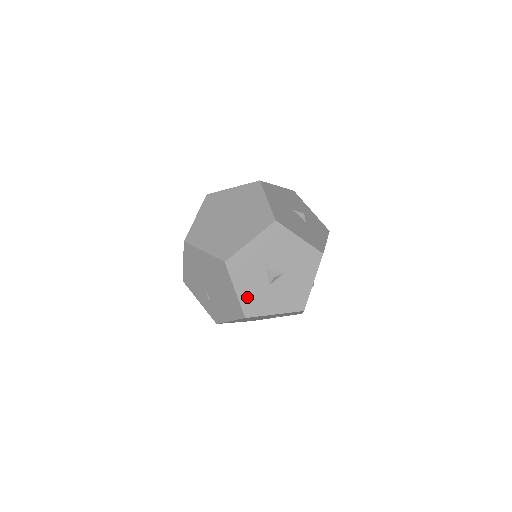
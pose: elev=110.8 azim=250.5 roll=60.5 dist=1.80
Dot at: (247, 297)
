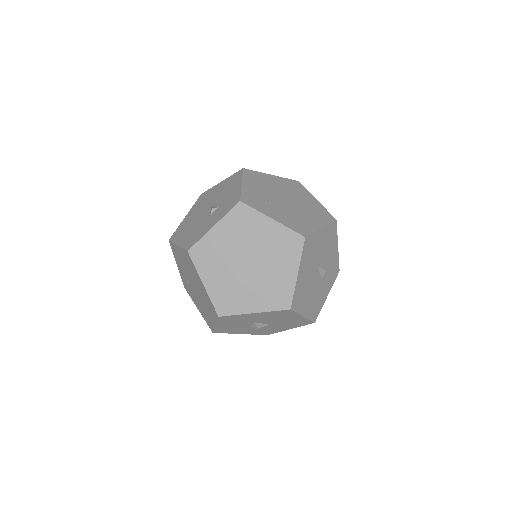
Dot at: (224, 328)
